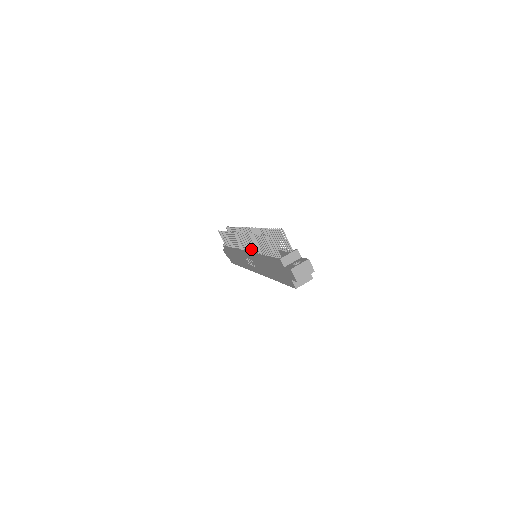
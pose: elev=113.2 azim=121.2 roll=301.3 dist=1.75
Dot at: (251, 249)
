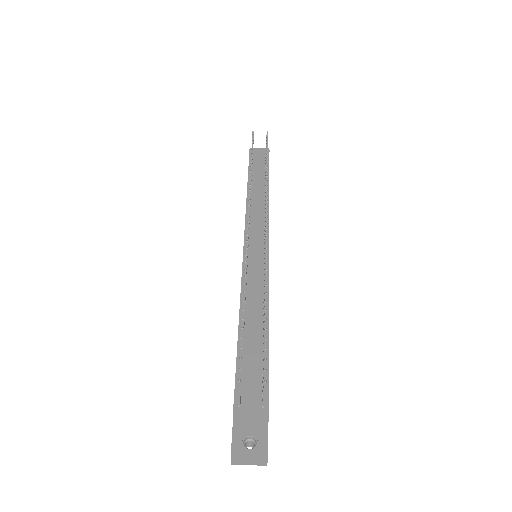
Dot at: (247, 264)
